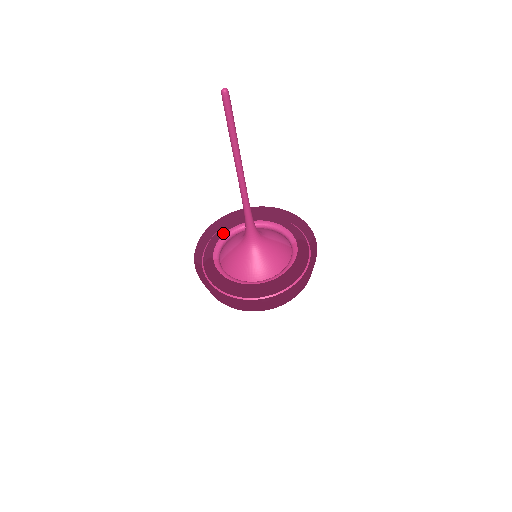
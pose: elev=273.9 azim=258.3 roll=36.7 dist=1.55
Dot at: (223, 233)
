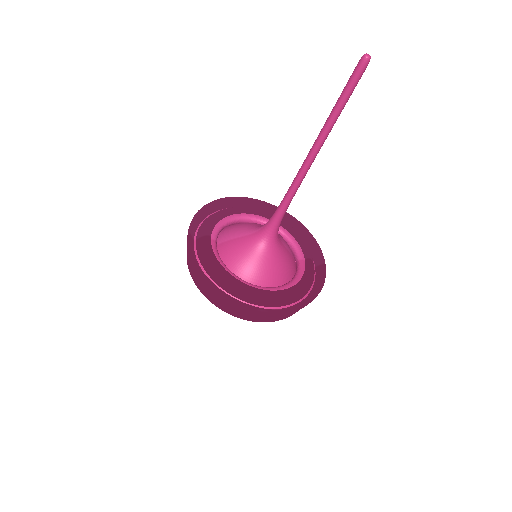
Dot at: (228, 215)
